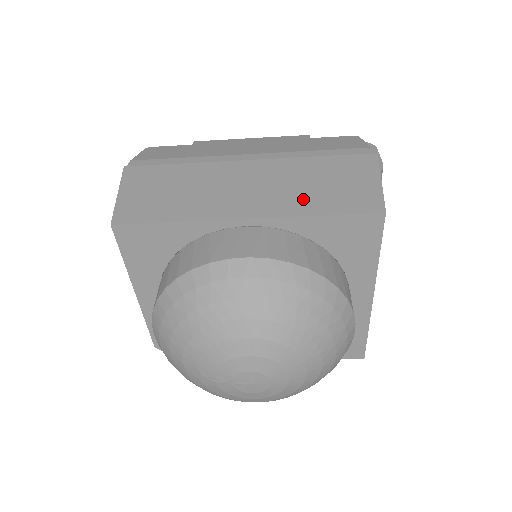
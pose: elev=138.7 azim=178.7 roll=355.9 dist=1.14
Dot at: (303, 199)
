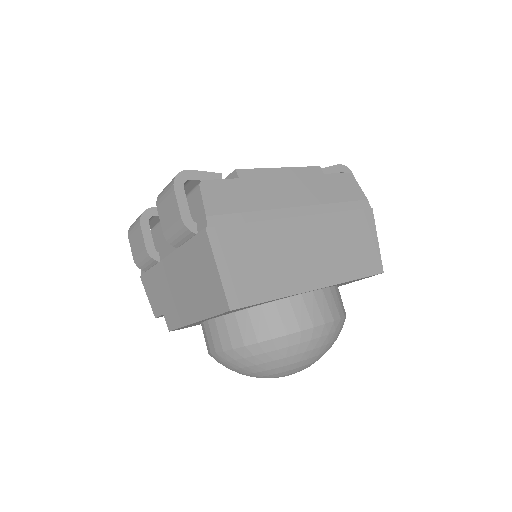
Dot at: (343, 264)
